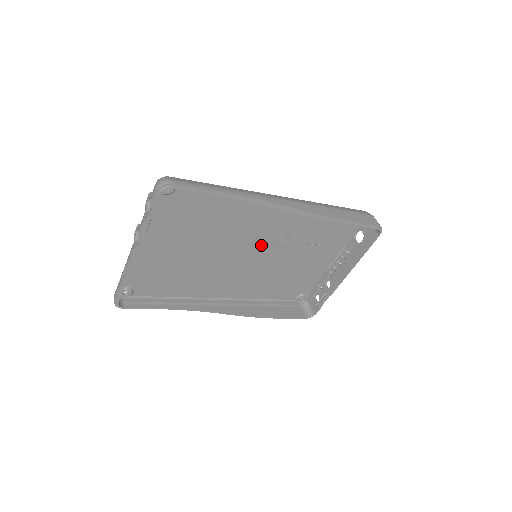
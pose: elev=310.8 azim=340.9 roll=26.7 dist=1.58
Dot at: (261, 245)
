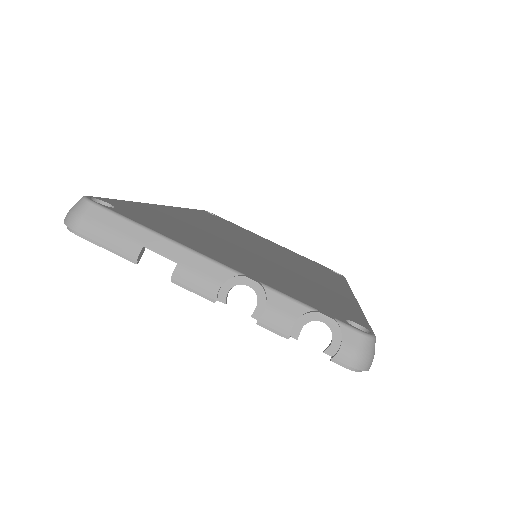
Dot at: occluded
